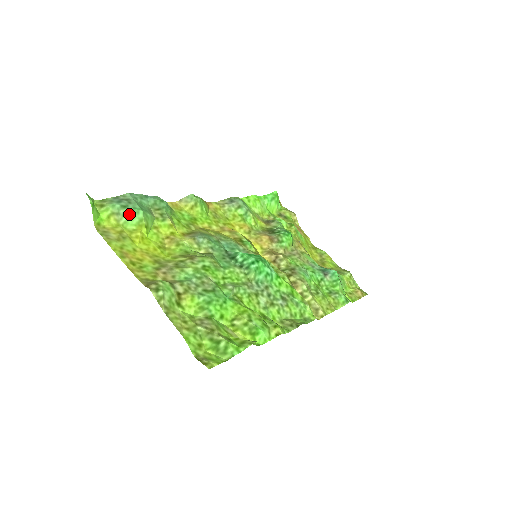
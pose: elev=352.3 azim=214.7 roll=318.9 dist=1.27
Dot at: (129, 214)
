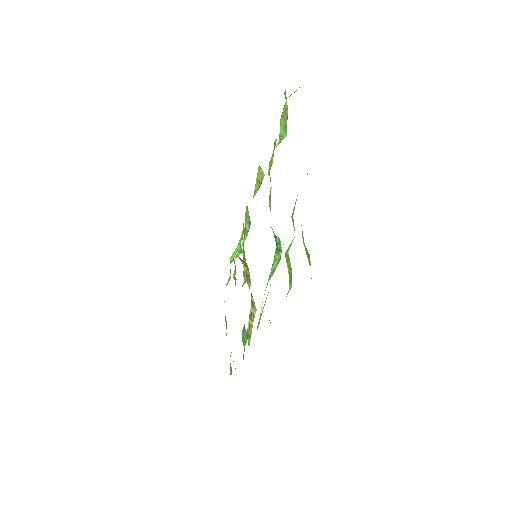
Dot at: (285, 125)
